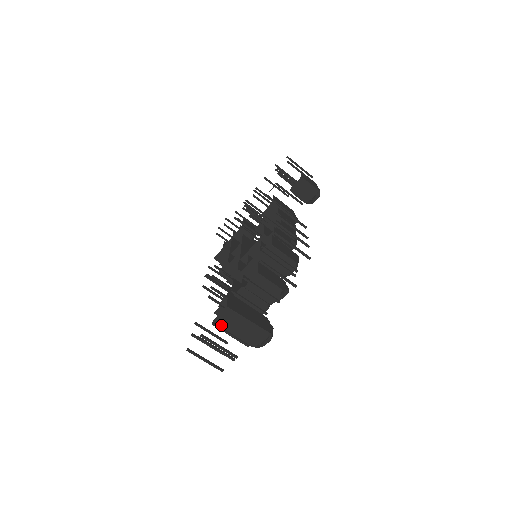
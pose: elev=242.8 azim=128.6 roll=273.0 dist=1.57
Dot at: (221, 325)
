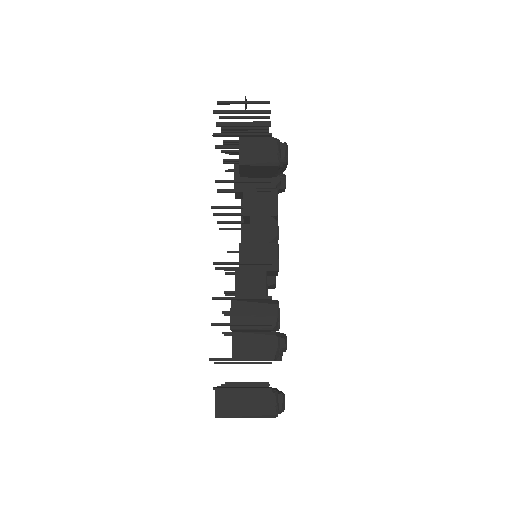
Dot at: occluded
